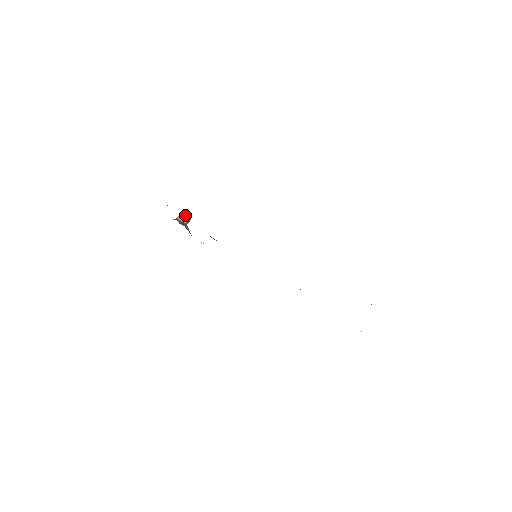
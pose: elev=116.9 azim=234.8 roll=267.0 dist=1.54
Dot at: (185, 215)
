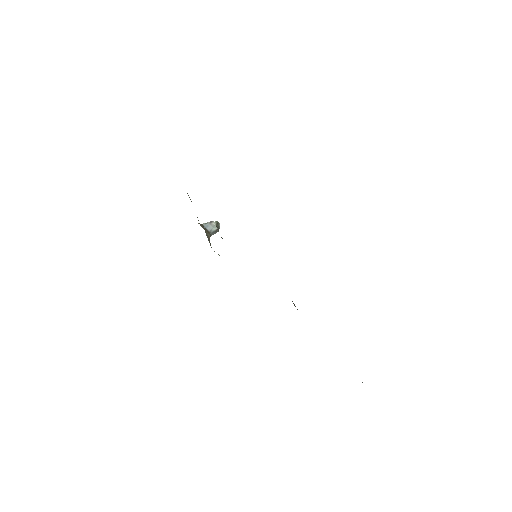
Dot at: (213, 224)
